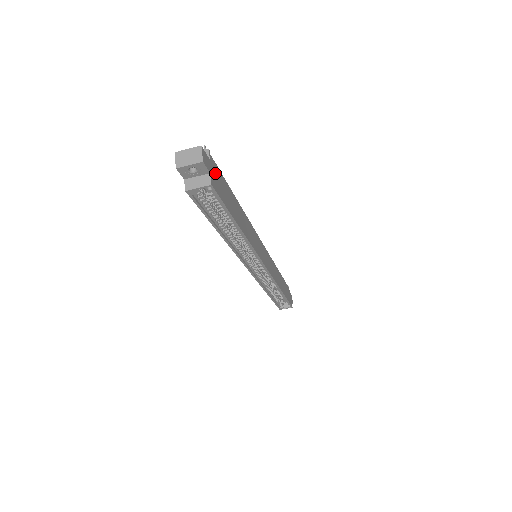
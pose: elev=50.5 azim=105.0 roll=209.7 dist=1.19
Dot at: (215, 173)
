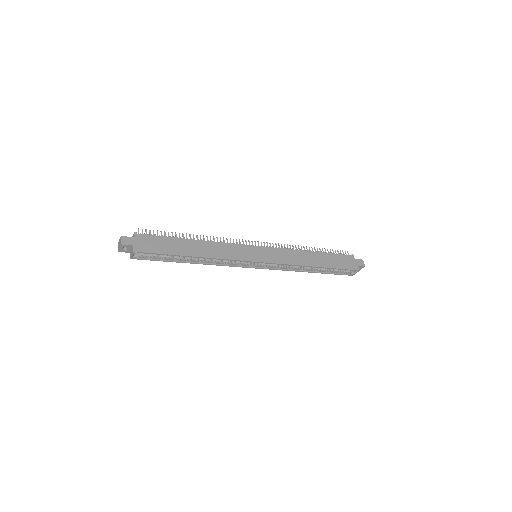
Dot at: (143, 241)
